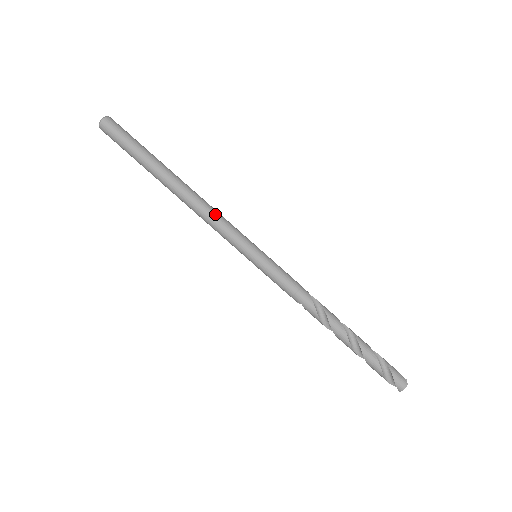
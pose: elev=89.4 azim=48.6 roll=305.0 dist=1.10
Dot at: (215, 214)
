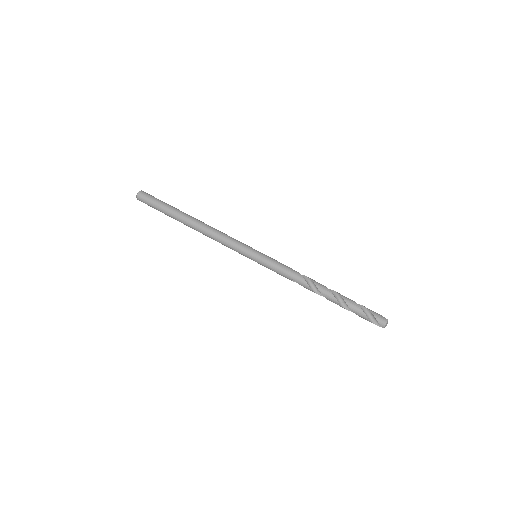
Dot at: (222, 234)
